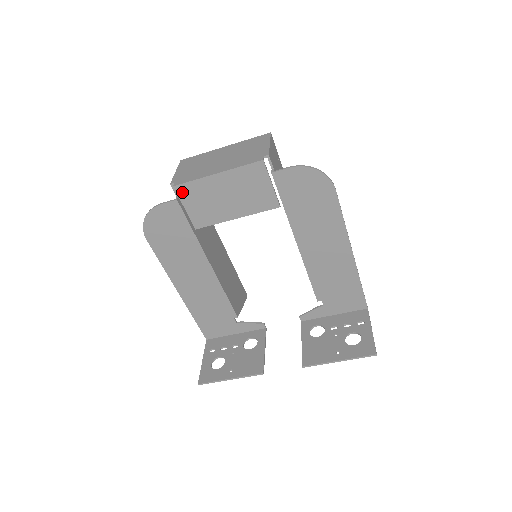
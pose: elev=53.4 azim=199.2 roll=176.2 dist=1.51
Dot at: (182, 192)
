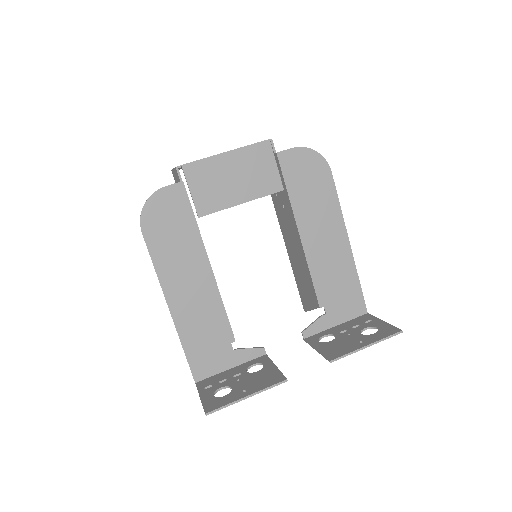
Dot at: (190, 172)
